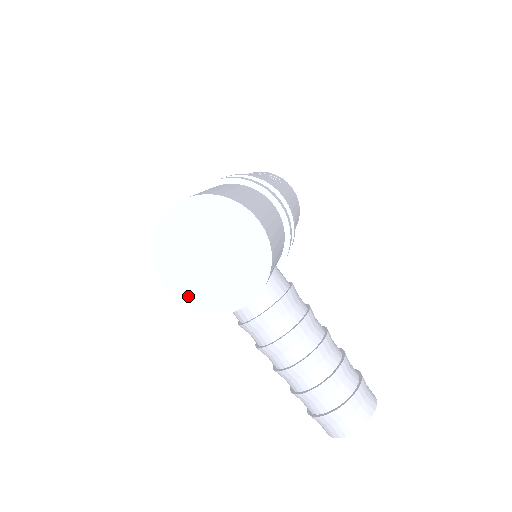
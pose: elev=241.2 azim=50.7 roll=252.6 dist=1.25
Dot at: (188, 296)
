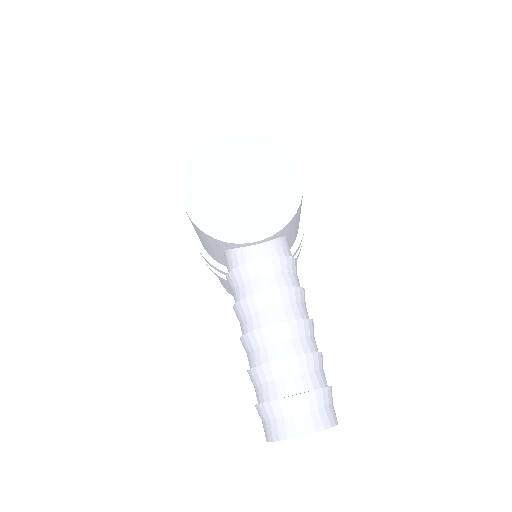
Dot at: (200, 213)
